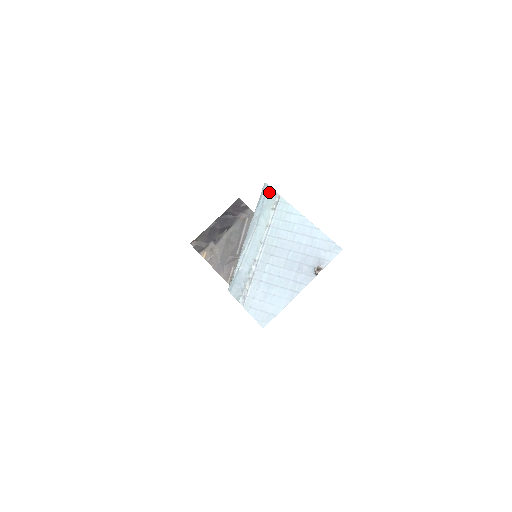
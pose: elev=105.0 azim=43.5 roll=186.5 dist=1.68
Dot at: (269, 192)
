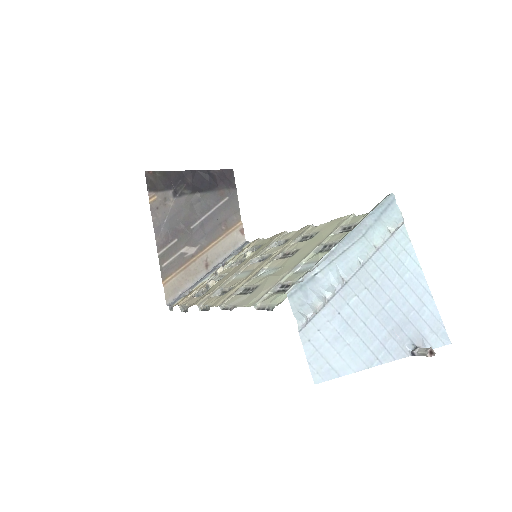
Dot at: (393, 208)
